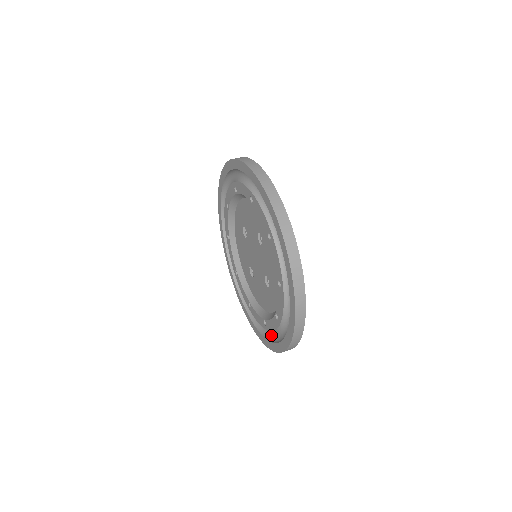
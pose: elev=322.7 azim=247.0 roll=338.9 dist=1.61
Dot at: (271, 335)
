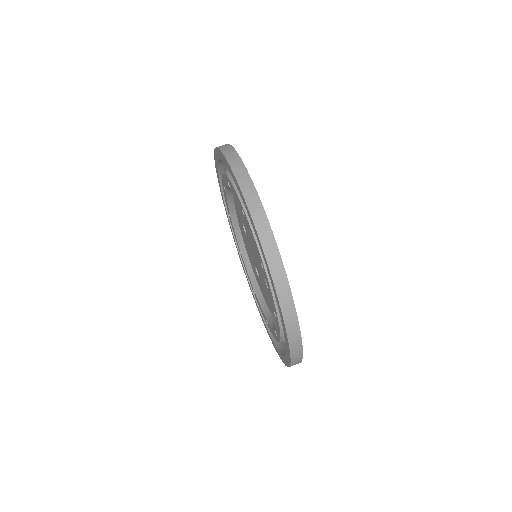
Dot at: occluded
